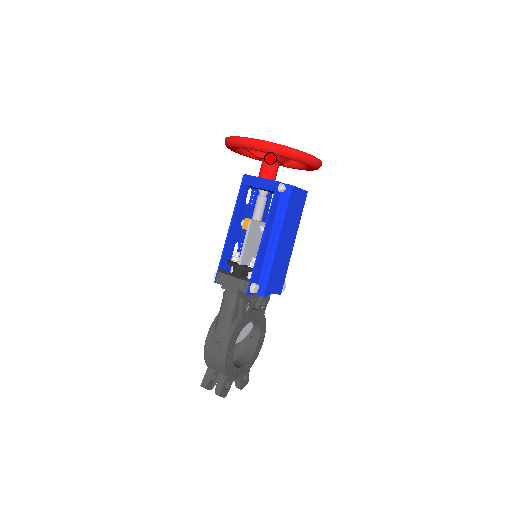
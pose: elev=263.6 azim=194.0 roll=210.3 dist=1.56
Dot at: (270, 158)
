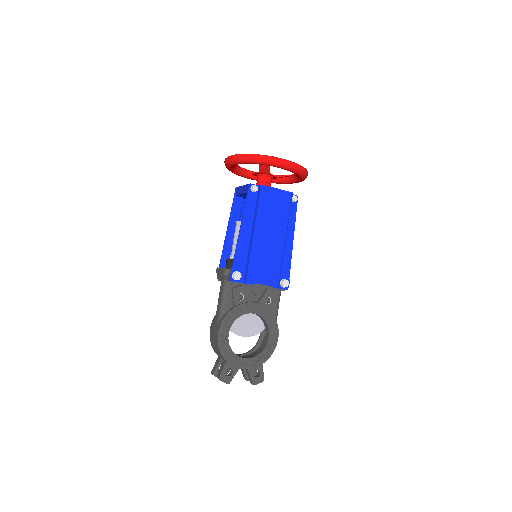
Dot at: (280, 178)
